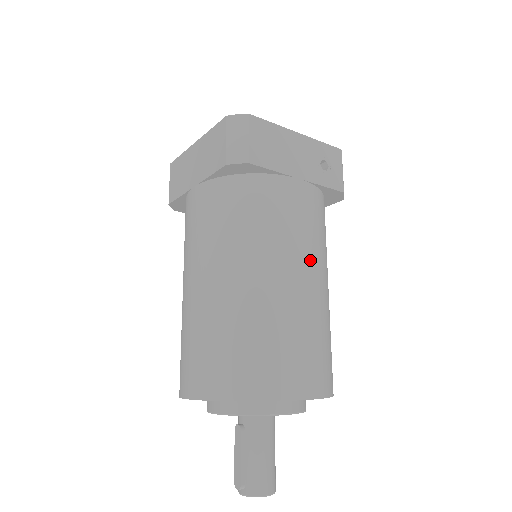
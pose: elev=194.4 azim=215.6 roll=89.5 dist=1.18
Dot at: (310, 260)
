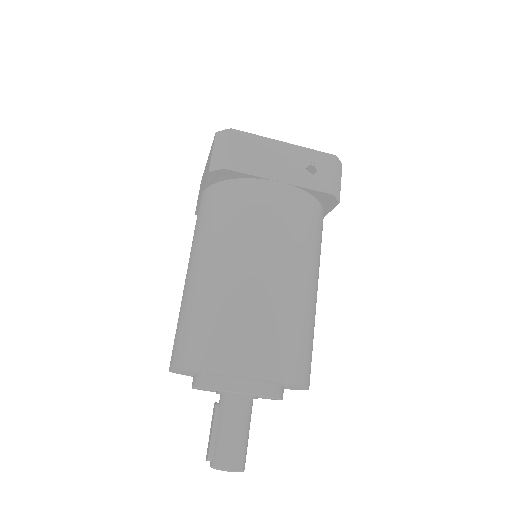
Dot at: (280, 254)
